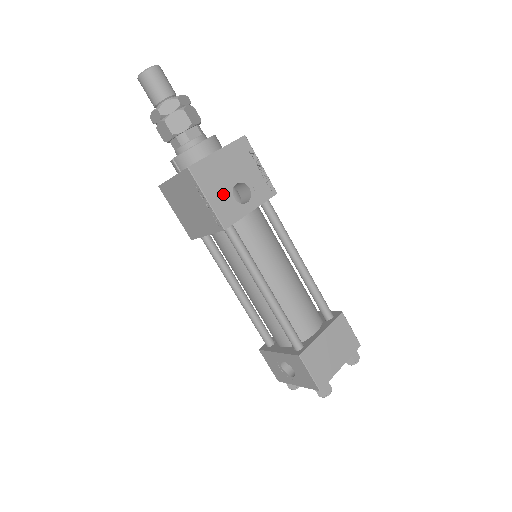
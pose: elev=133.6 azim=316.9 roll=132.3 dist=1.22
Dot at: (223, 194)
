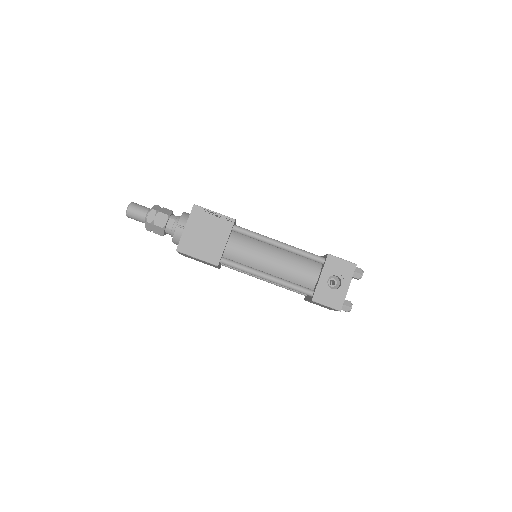
Dot at: occluded
